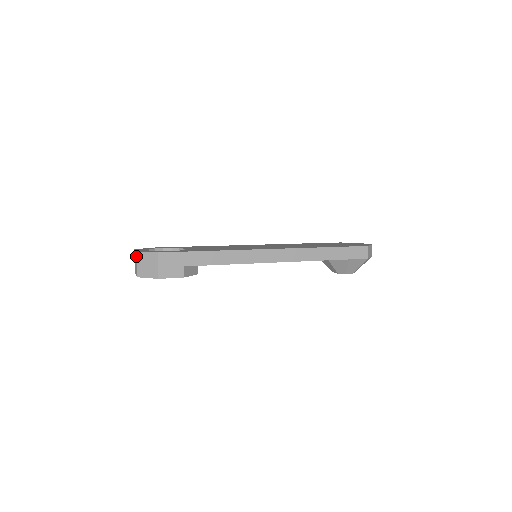
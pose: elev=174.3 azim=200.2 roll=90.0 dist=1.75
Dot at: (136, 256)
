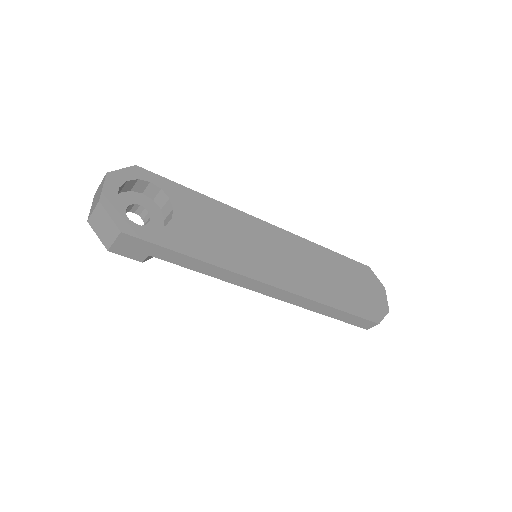
Dot at: (97, 200)
